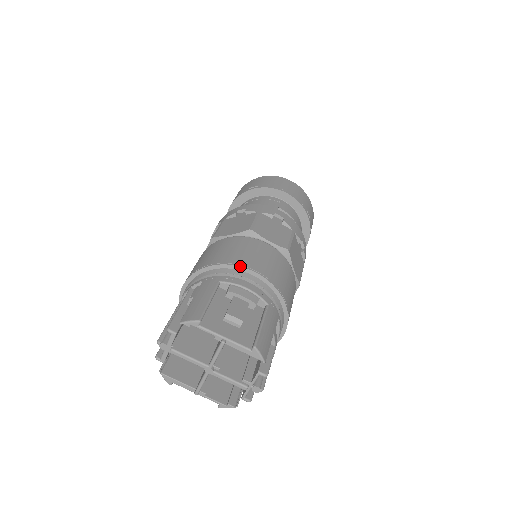
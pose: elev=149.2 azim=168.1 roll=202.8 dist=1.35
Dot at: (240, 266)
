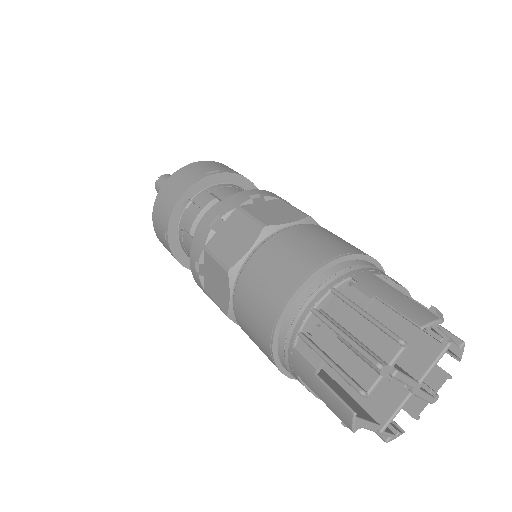
Dot at: occluded
